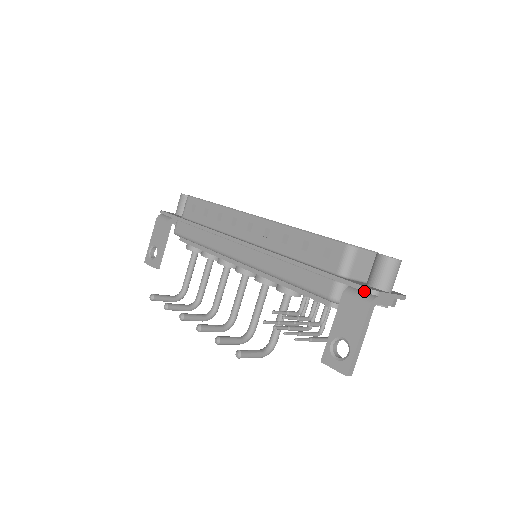
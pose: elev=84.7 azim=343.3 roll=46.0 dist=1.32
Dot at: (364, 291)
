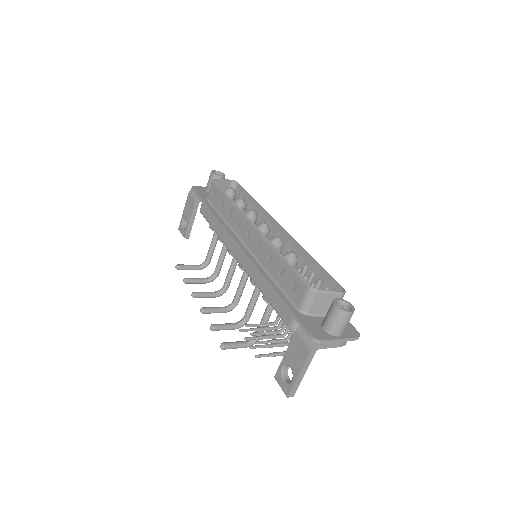
Dot at: (309, 337)
